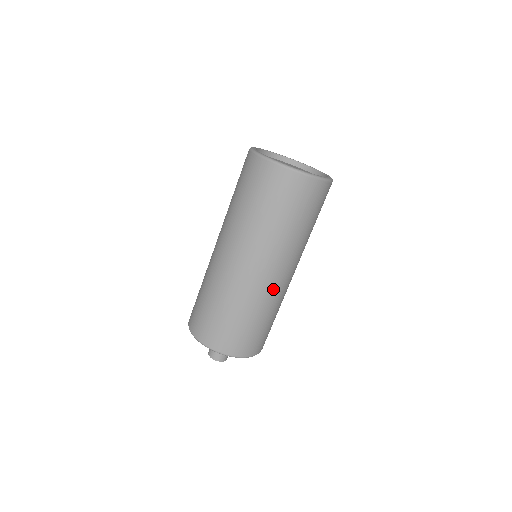
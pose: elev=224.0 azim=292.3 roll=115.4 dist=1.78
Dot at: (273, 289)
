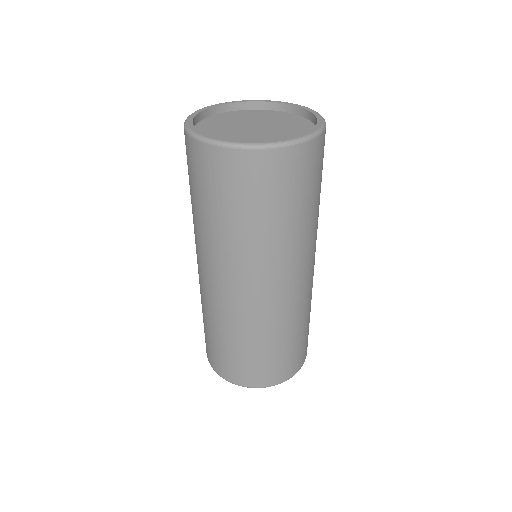
Dot at: (280, 306)
